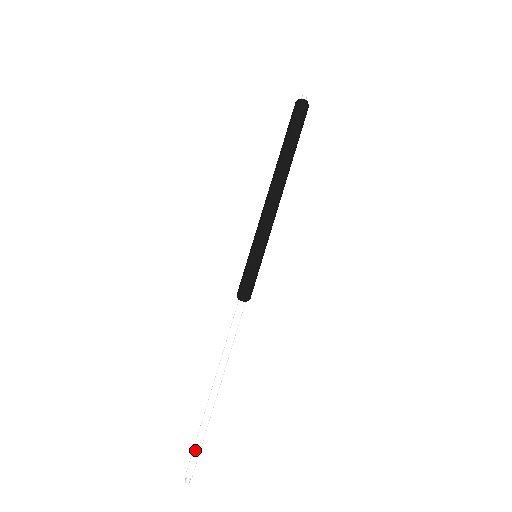
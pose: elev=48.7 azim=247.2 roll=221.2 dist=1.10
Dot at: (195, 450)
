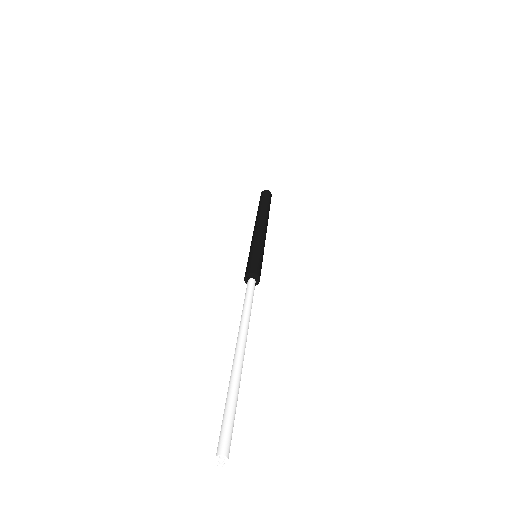
Dot at: (230, 415)
